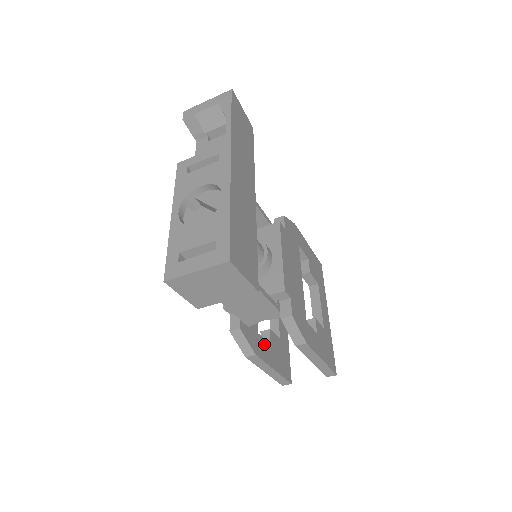
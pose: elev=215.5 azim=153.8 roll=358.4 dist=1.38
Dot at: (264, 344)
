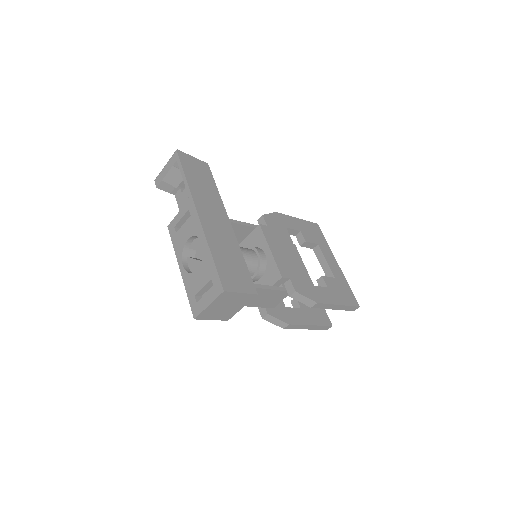
Dot at: (294, 312)
